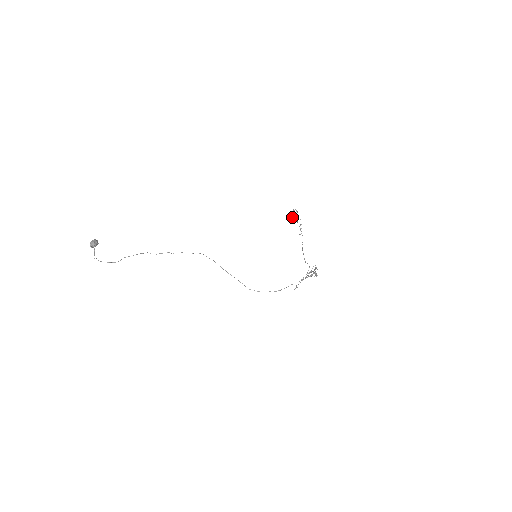
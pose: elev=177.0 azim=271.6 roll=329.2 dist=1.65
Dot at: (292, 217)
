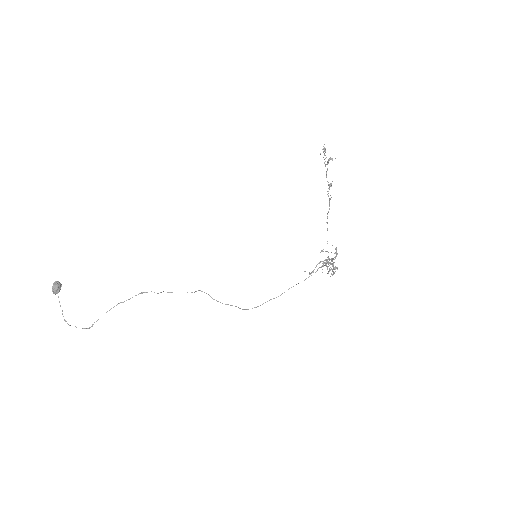
Dot at: (324, 148)
